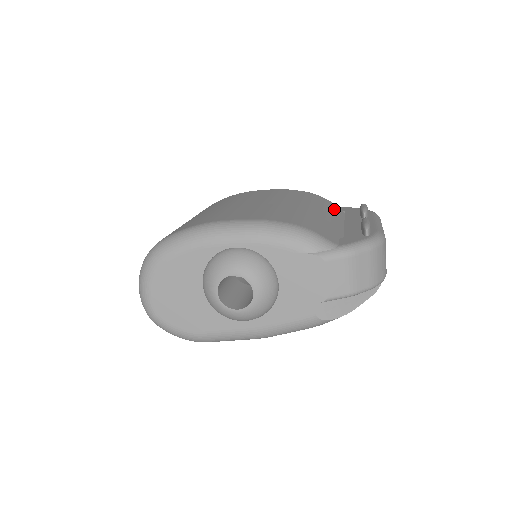
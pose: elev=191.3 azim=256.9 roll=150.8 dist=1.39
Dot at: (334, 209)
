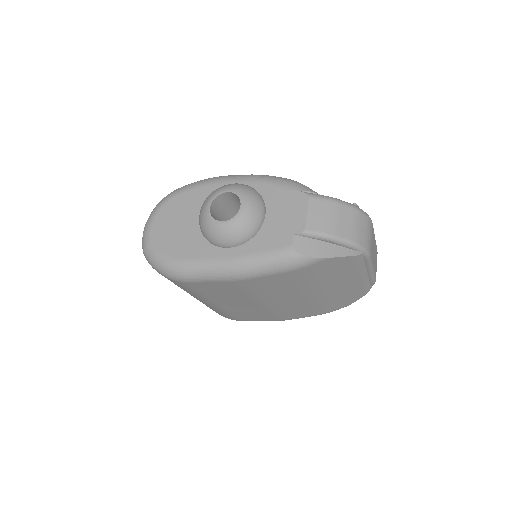
Dot at: occluded
